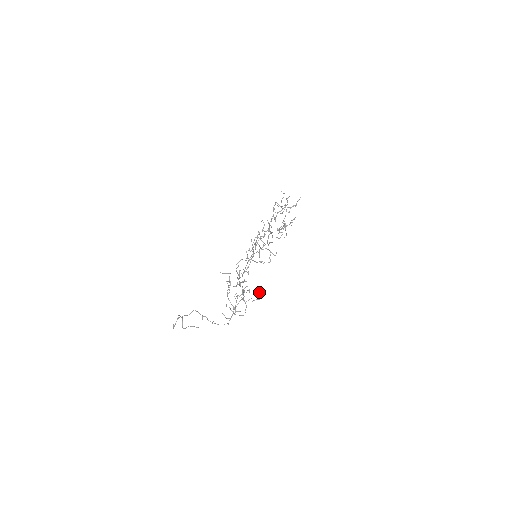
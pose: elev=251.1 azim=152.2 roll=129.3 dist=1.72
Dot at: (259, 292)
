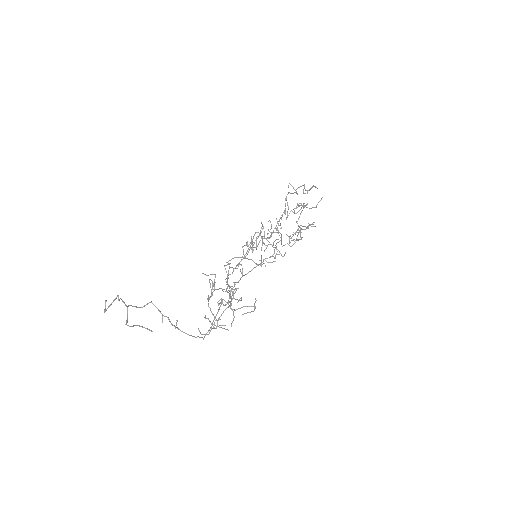
Dot at: (255, 299)
